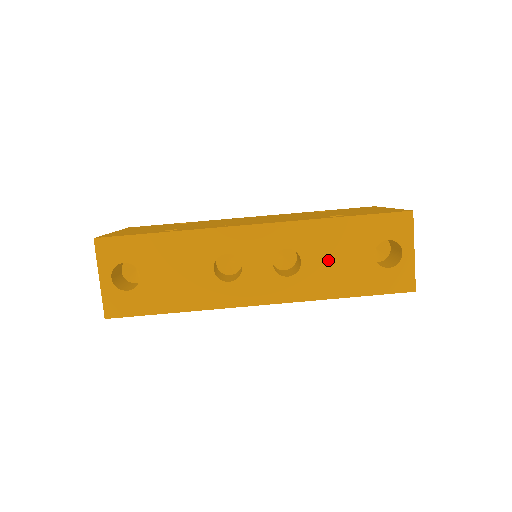
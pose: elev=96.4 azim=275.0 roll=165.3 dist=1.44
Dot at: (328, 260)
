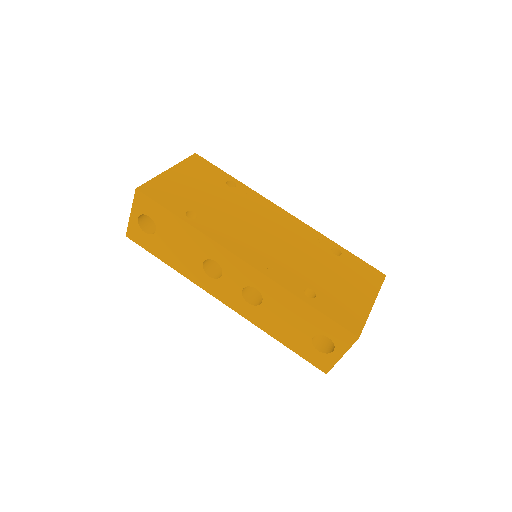
Dot at: (280, 316)
